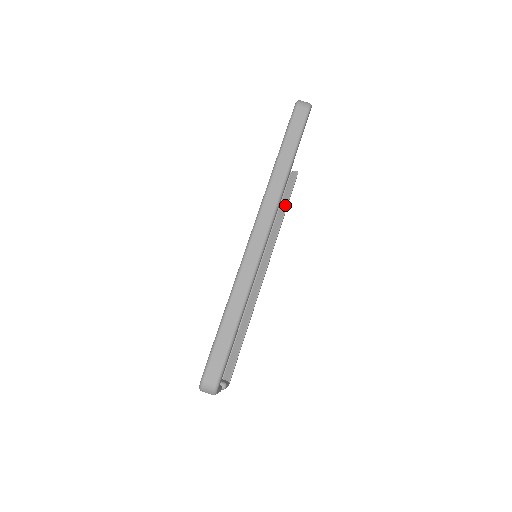
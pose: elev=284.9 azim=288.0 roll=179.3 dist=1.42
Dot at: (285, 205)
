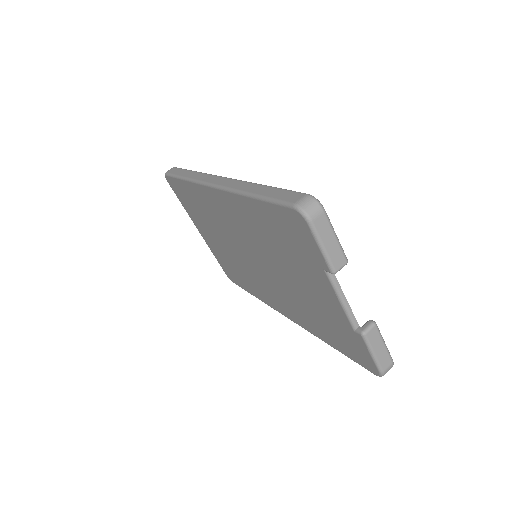
Dot at: occluded
